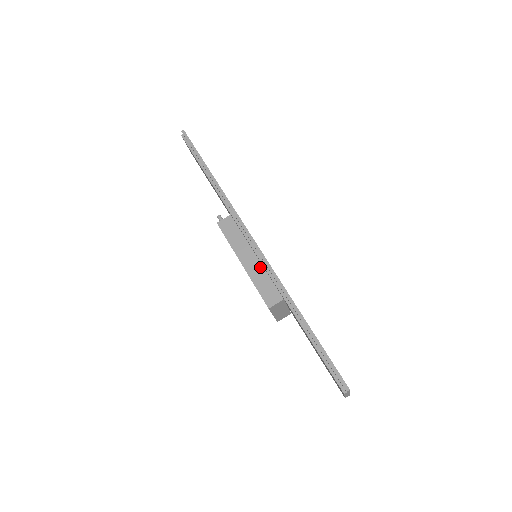
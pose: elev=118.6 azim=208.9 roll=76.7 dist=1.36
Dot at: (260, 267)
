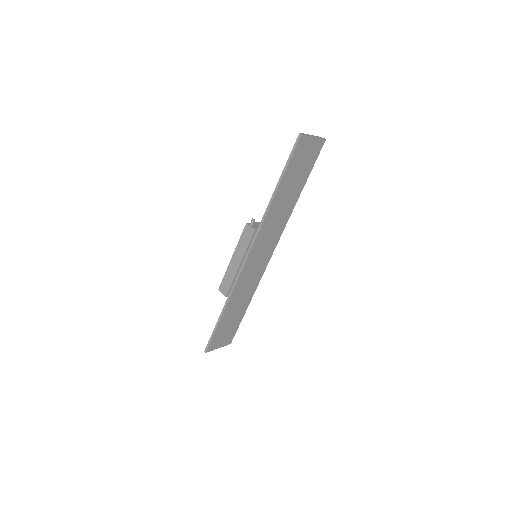
Dot at: (235, 272)
